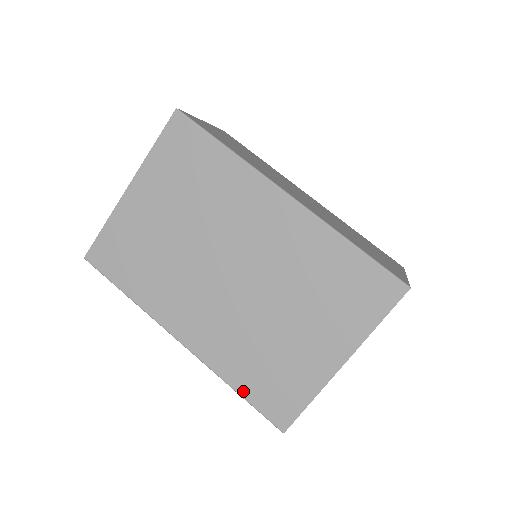
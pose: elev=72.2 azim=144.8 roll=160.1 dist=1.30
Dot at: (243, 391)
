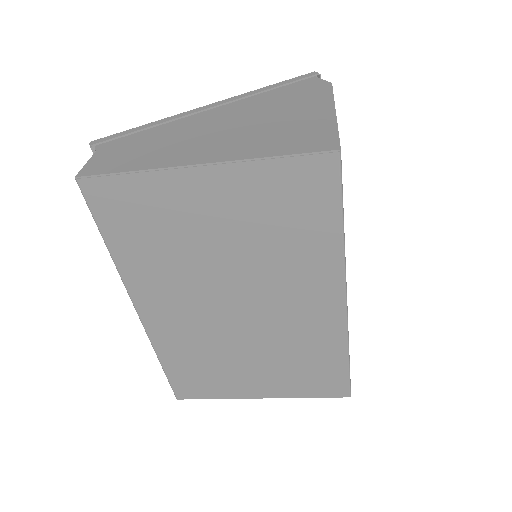
Dot at: (168, 368)
